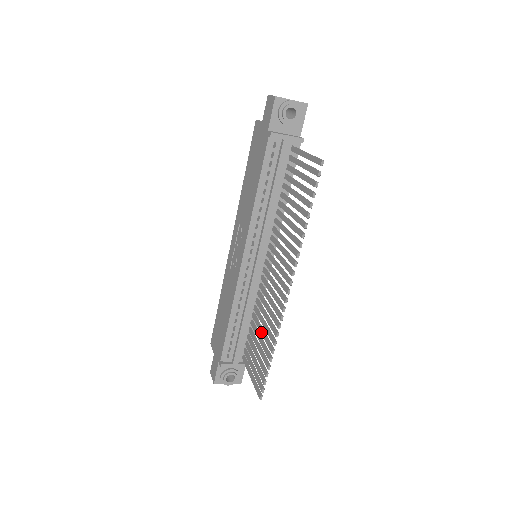
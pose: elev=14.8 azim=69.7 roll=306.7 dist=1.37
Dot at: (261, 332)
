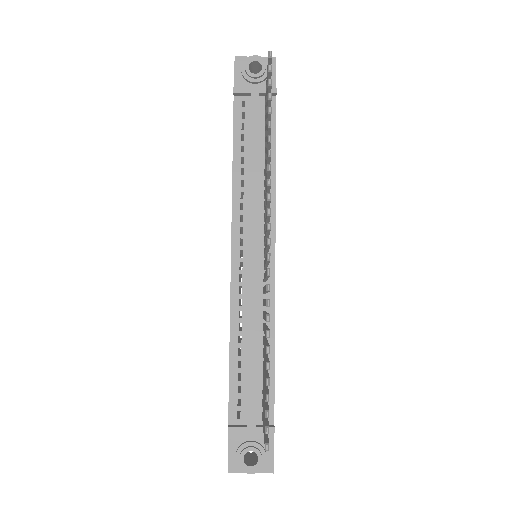
Dot at: occluded
